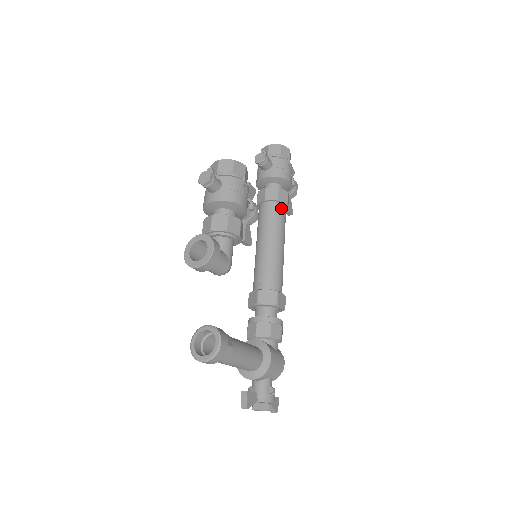
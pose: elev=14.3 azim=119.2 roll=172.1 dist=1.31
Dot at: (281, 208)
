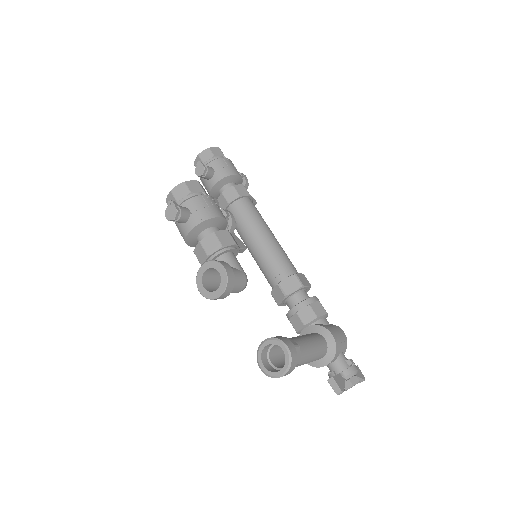
Dot at: (247, 202)
